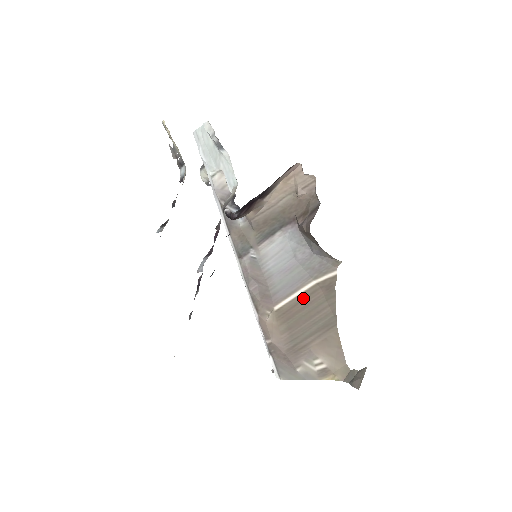
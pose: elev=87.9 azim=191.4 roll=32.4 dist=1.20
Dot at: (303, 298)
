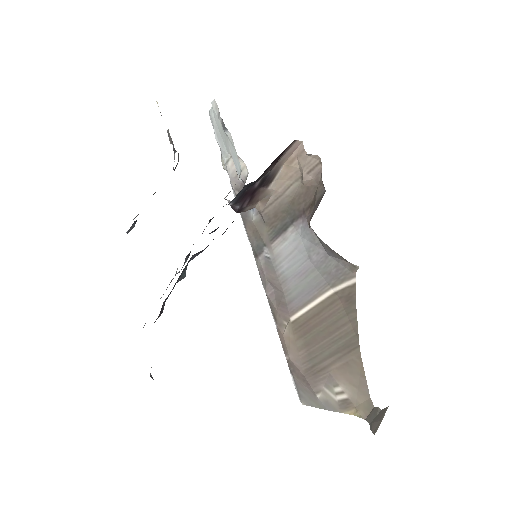
Dot at: (320, 309)
